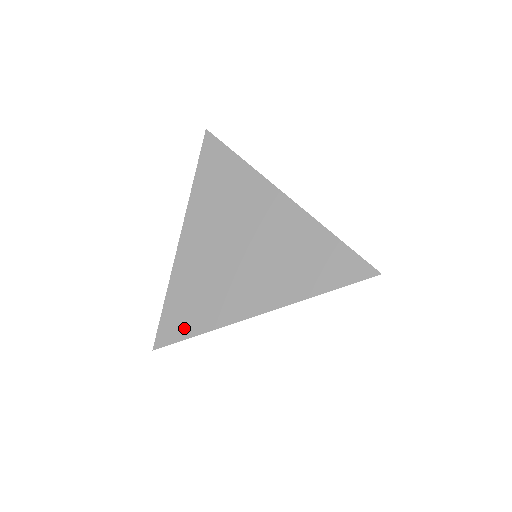
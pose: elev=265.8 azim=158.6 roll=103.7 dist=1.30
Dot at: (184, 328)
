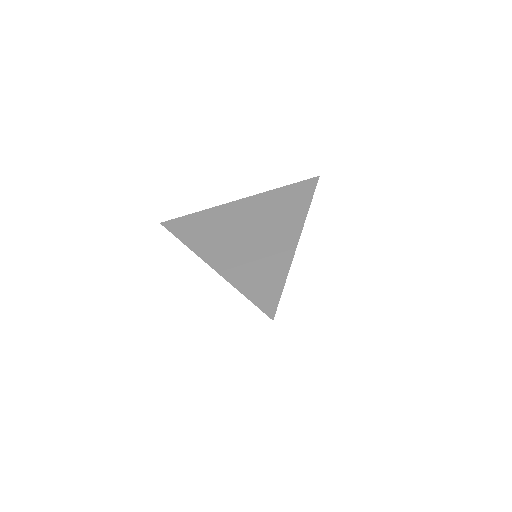
Dot at: (273, 290)
